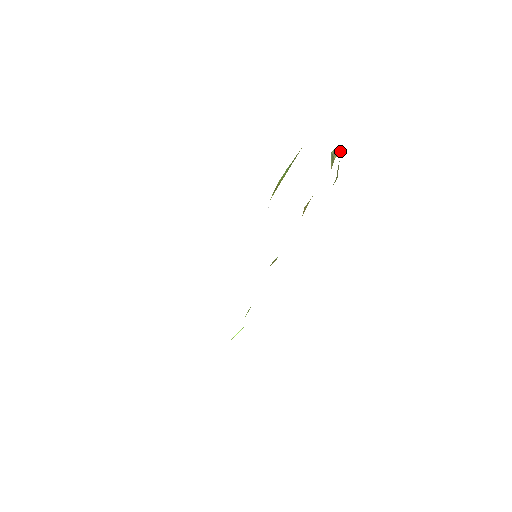
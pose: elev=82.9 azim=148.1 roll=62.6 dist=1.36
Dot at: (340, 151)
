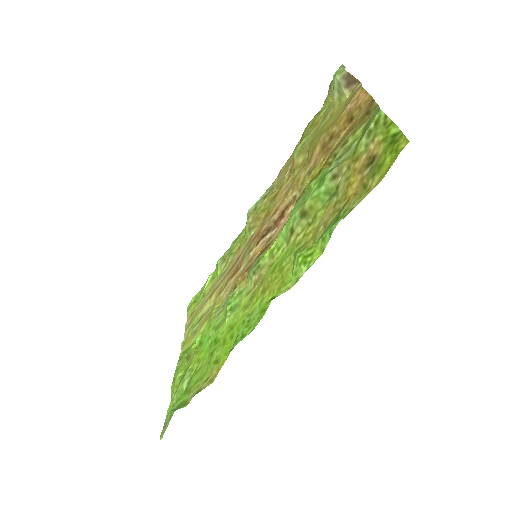
Dot at: (355, 85)
